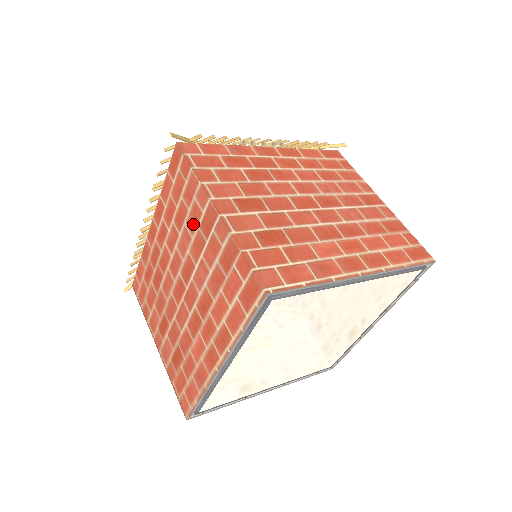
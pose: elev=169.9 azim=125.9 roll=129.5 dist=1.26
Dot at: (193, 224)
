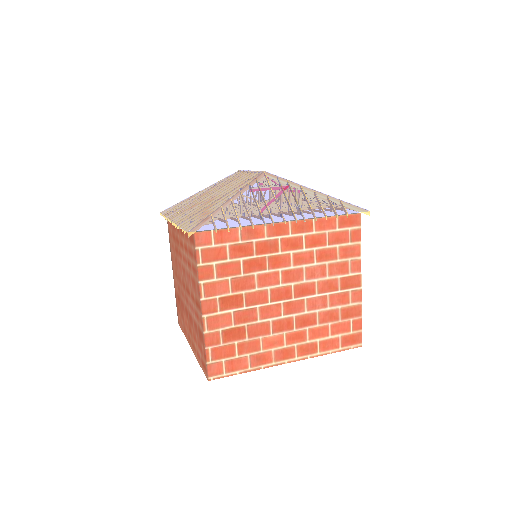
Dot at: (193, 285)
